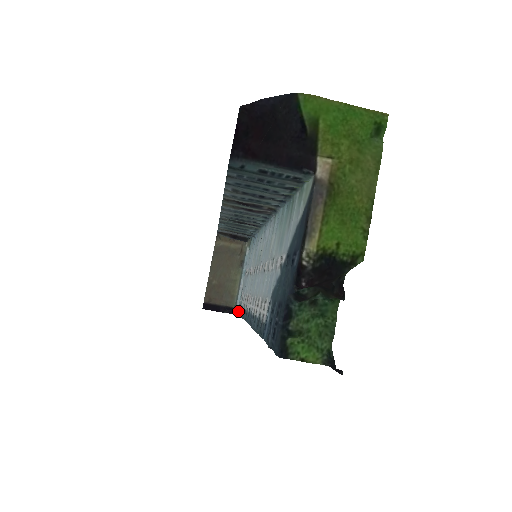
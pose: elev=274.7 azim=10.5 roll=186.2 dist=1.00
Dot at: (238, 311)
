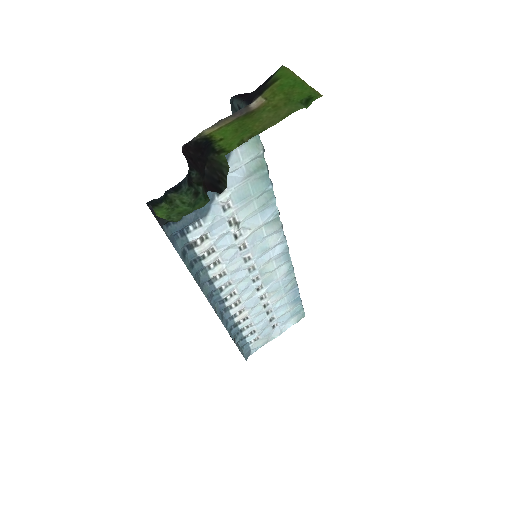
Dot at: (243, 346)
